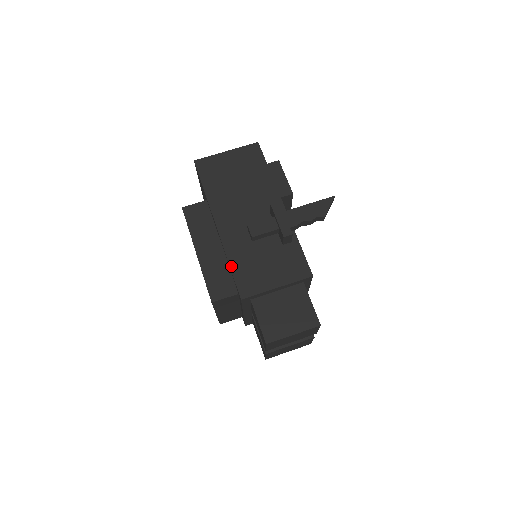
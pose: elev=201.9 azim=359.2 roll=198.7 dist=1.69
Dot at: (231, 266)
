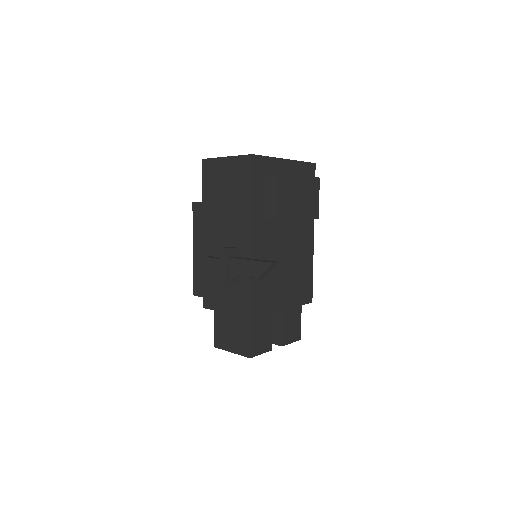
Dot at: (203, 277)
